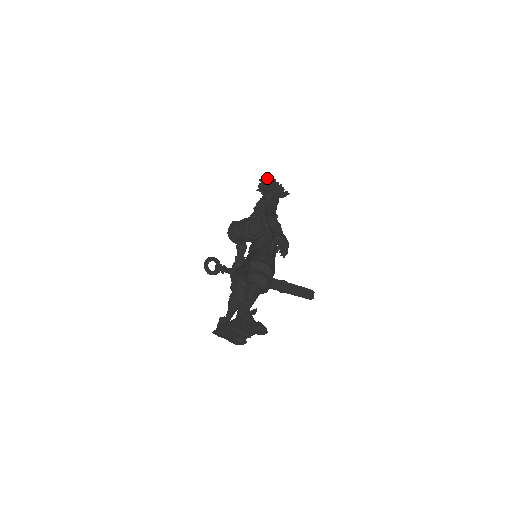
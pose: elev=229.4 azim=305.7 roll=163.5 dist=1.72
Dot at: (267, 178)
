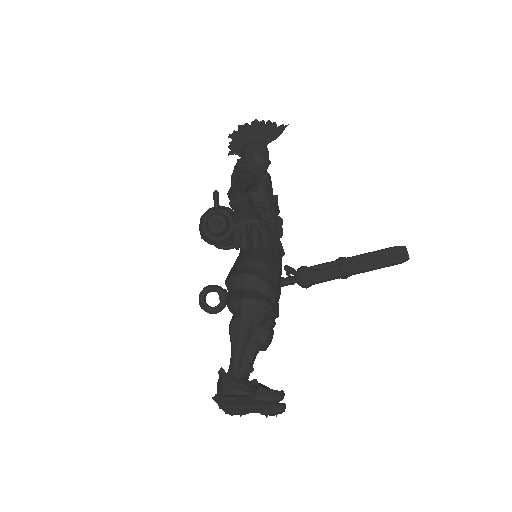
Dot at: (240, 127)
